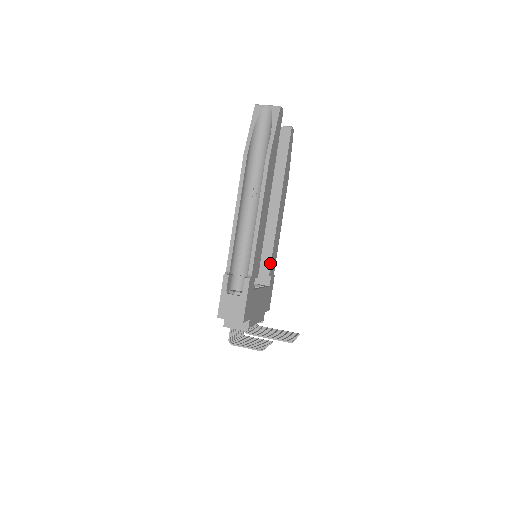
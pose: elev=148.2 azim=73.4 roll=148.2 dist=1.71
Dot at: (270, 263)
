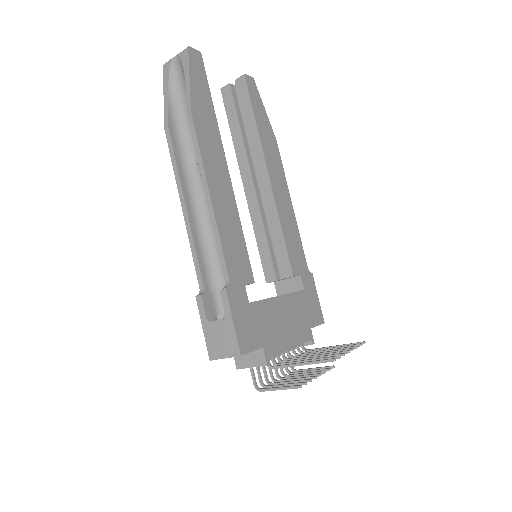
Dot at: (288, 258)
